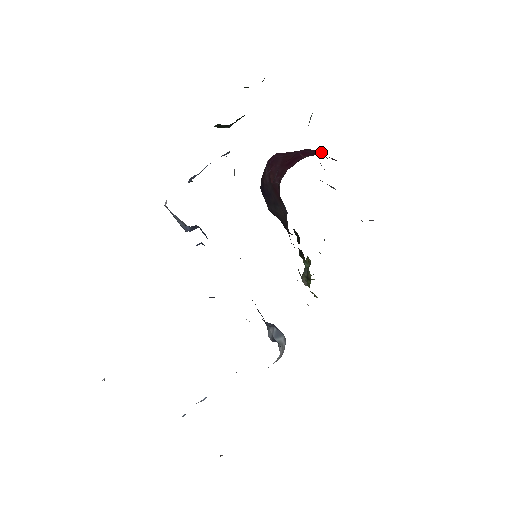
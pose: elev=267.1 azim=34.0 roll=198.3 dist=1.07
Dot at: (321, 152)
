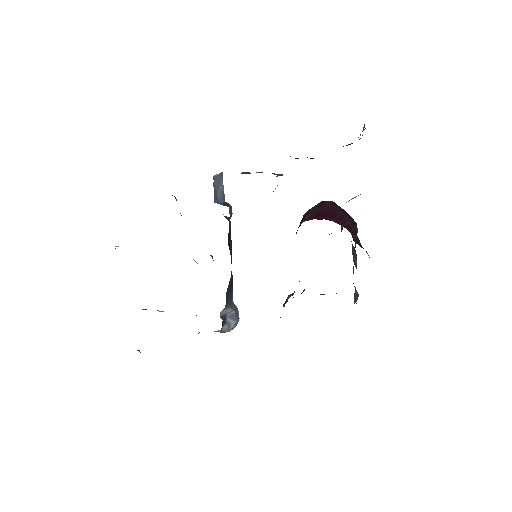
Dot at: (356, 227)
